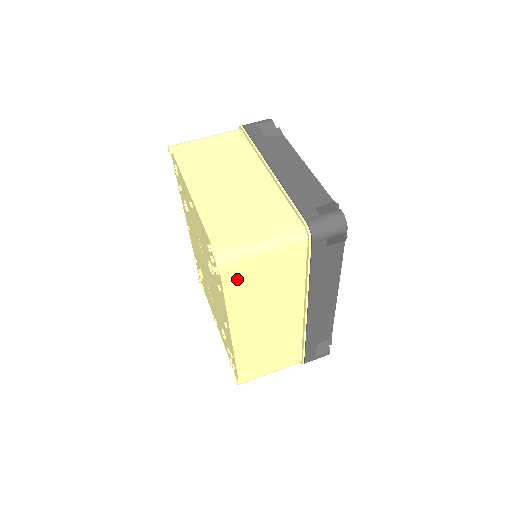
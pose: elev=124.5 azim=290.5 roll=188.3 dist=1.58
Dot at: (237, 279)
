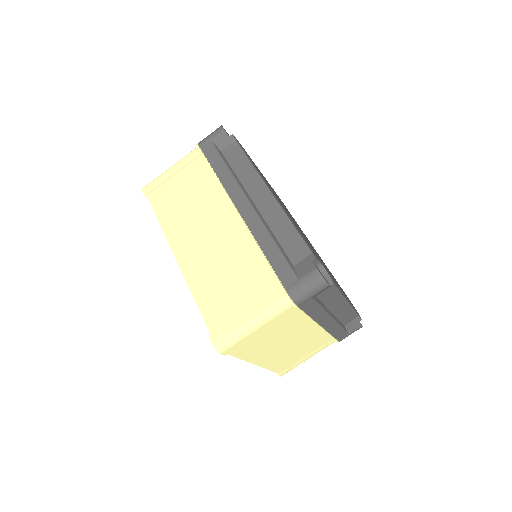
Dot at: occluded
